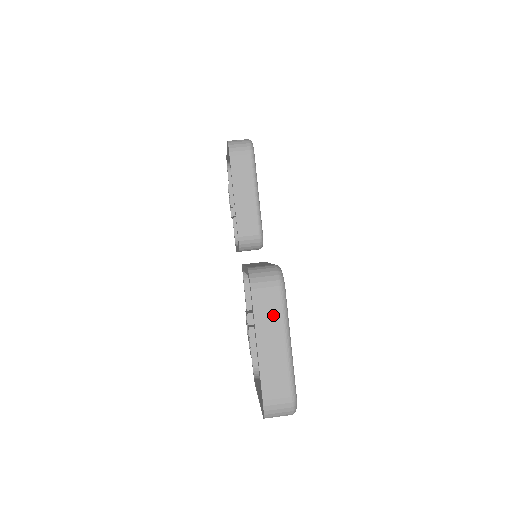
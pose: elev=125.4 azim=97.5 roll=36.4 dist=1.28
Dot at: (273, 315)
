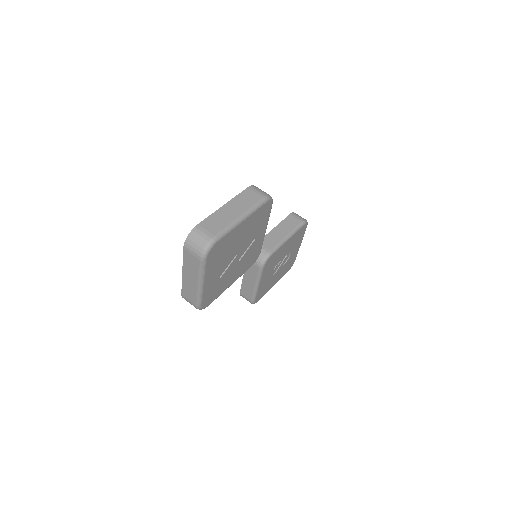
Dot at: (249, 201)
